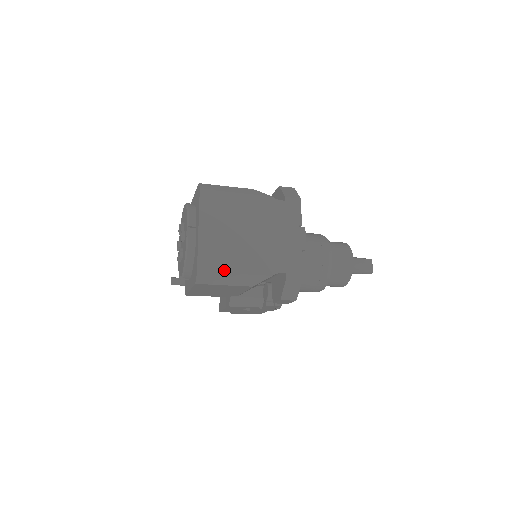
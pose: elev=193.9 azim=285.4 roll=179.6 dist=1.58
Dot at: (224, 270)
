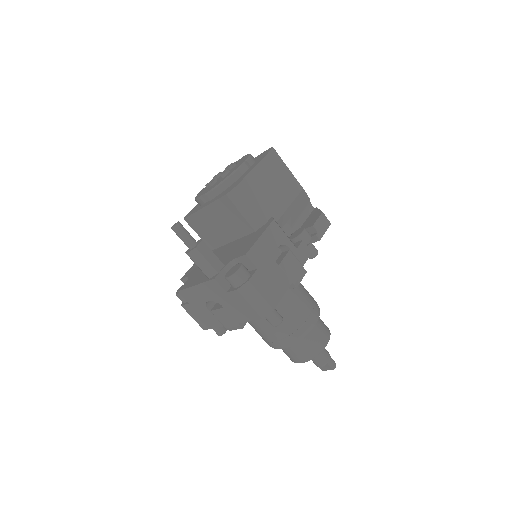
Dot at: occluded
